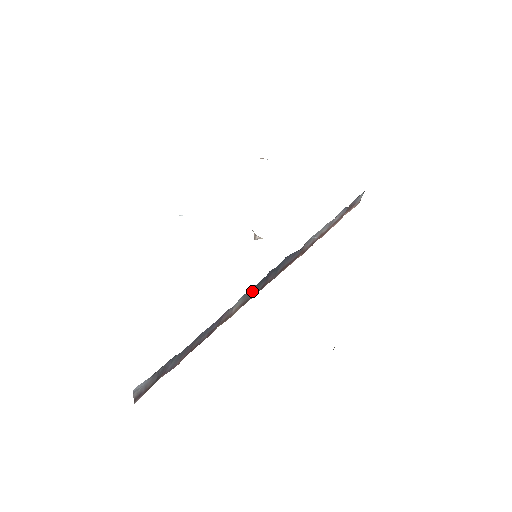
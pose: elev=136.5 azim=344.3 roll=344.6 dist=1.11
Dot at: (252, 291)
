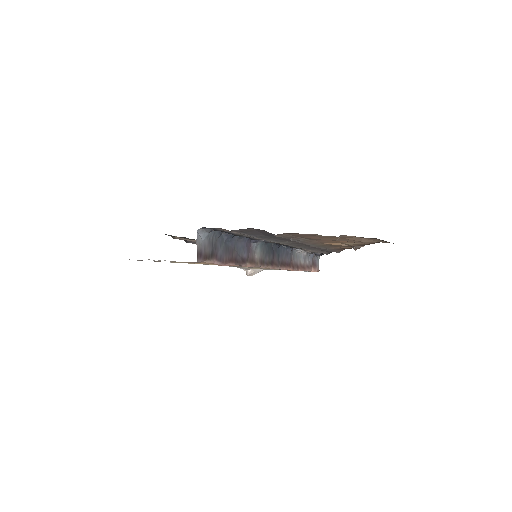
Dot at: (265, 252)
